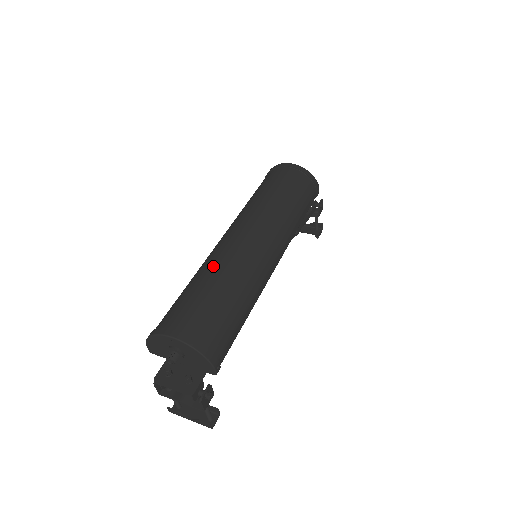
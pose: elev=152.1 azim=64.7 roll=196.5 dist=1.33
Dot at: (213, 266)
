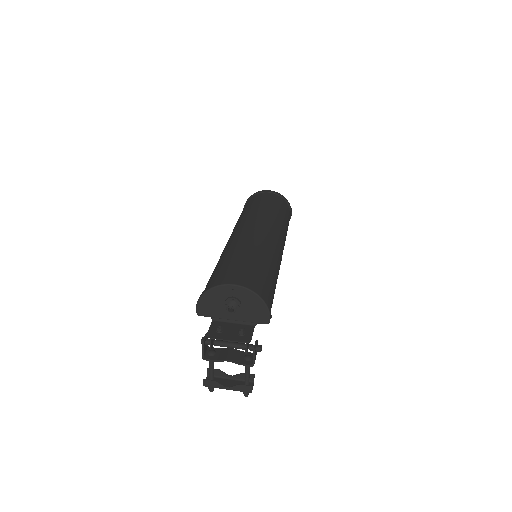
Dot at: (242, 245)
